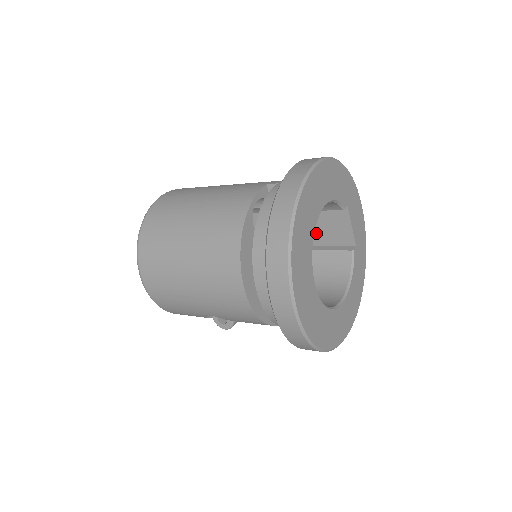
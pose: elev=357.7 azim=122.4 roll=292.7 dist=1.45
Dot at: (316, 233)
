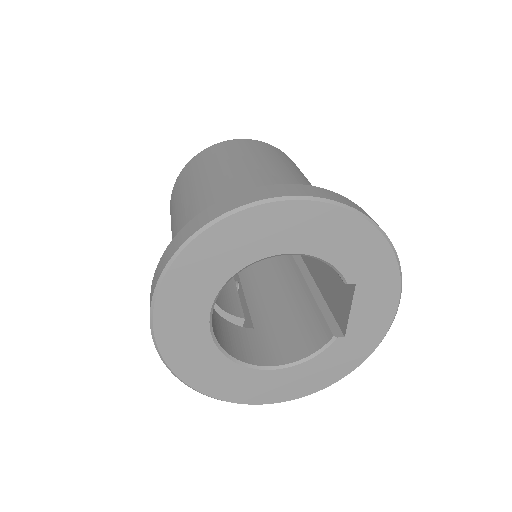
Dot at: (330, 287)
